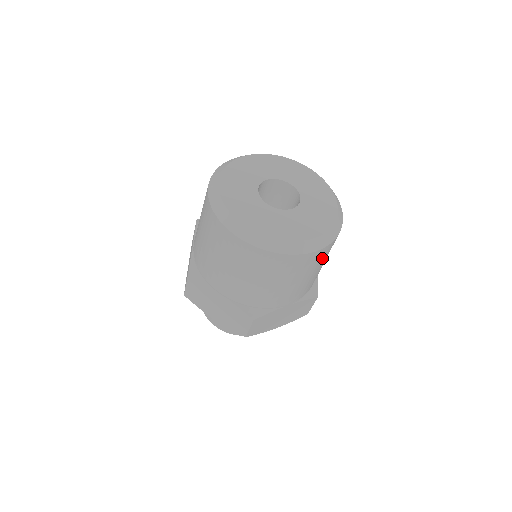
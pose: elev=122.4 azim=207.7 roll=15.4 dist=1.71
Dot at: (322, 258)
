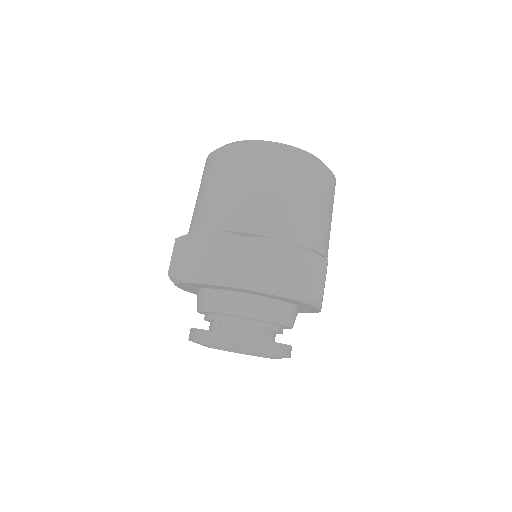
Dot at: occluded
